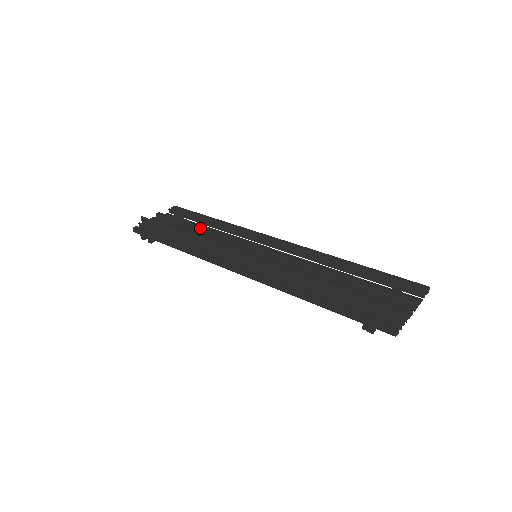
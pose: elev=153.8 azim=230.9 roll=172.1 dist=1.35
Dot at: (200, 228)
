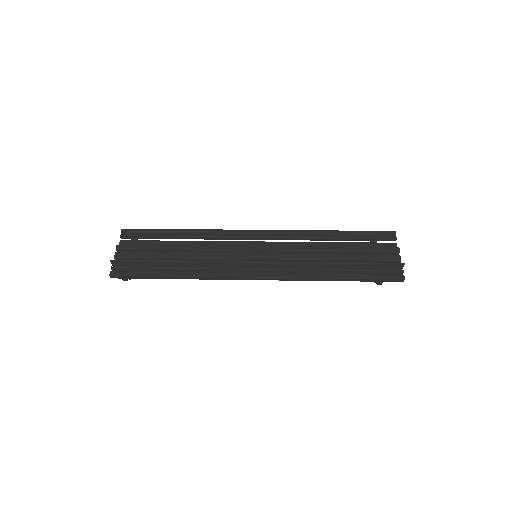
Dot at: (181, 248)
